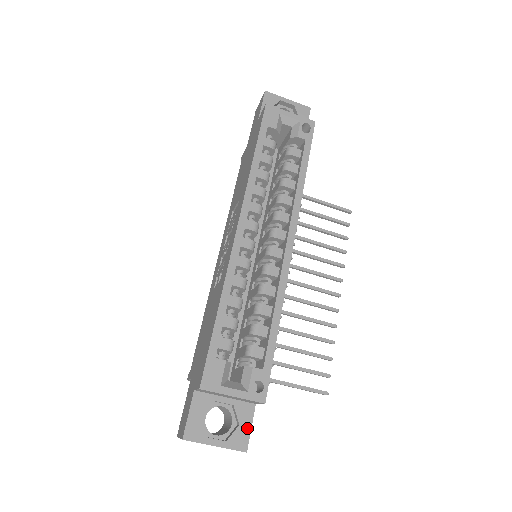
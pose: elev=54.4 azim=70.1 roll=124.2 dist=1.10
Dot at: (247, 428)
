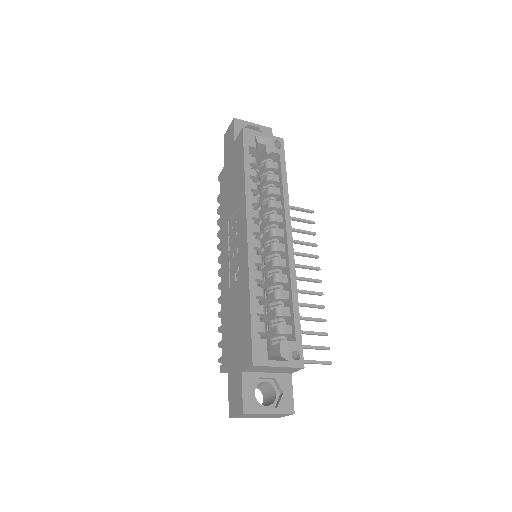
Dot at: (290, 394)
